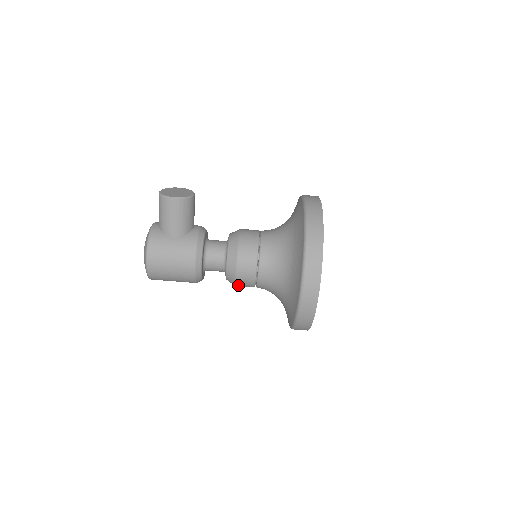
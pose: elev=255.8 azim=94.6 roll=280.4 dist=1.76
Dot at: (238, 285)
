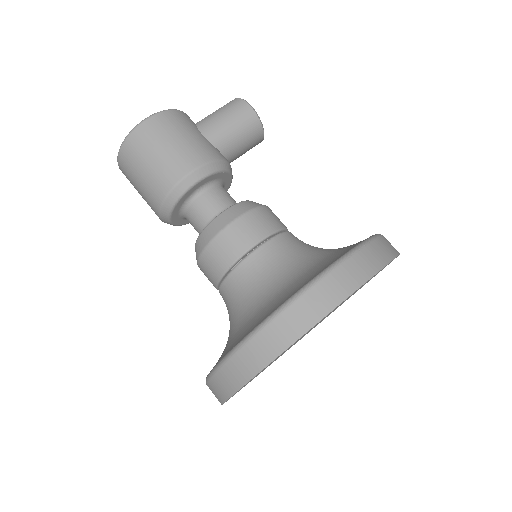
Dot at: (208, 250)
